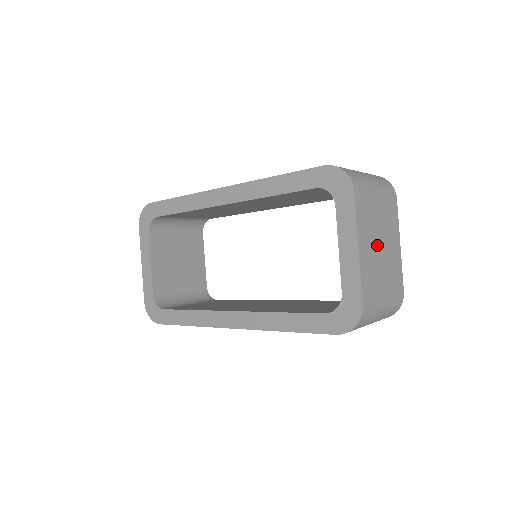
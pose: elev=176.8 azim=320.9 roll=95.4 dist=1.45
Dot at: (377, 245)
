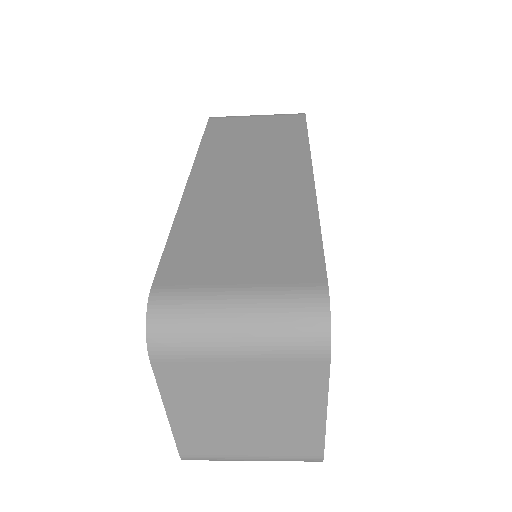
Dot at: (231, 412)
